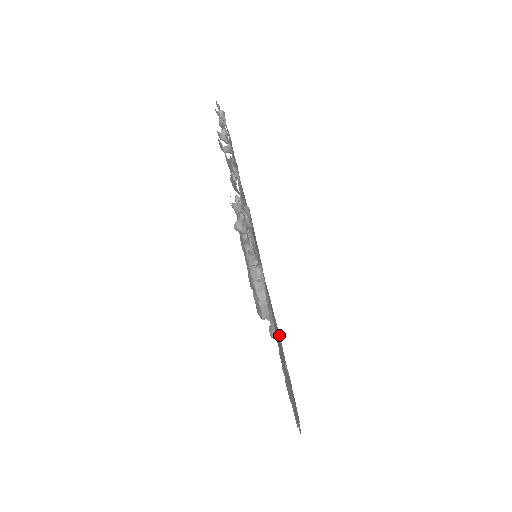
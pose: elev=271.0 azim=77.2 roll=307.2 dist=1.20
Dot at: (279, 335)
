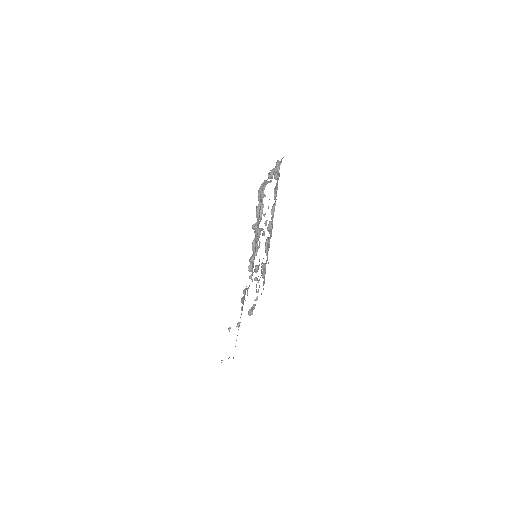
Dot at: occluded
